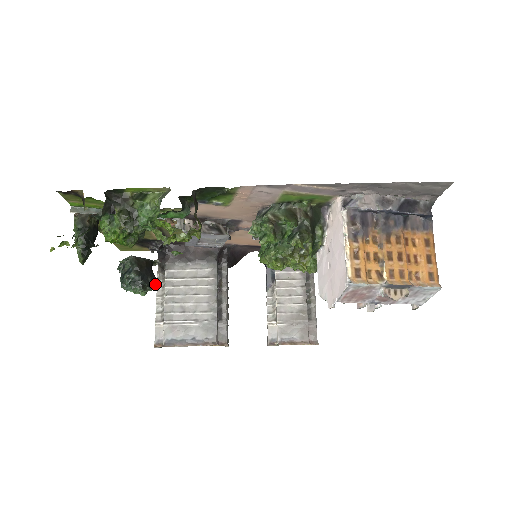
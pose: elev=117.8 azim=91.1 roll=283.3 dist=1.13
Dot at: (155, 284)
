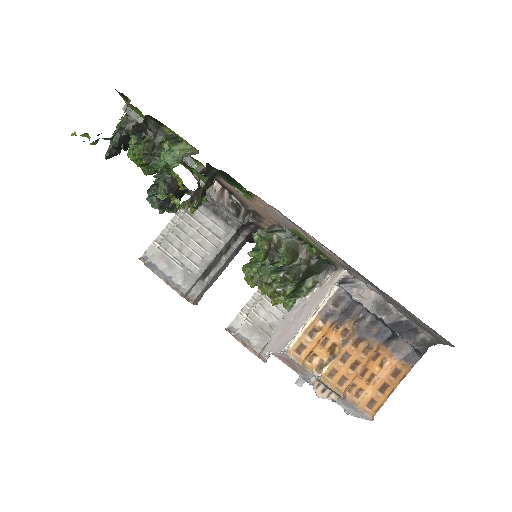
Dot at: (175, 210)
